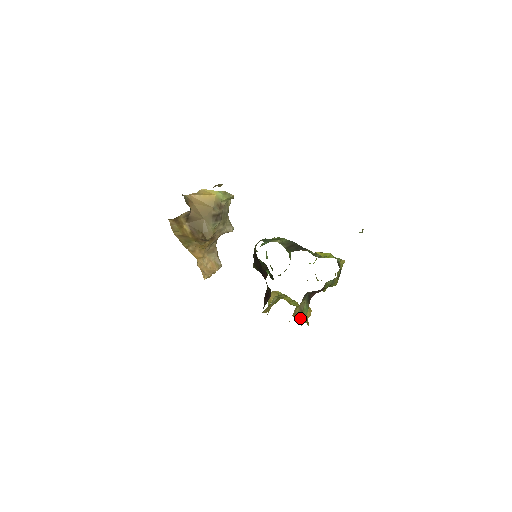
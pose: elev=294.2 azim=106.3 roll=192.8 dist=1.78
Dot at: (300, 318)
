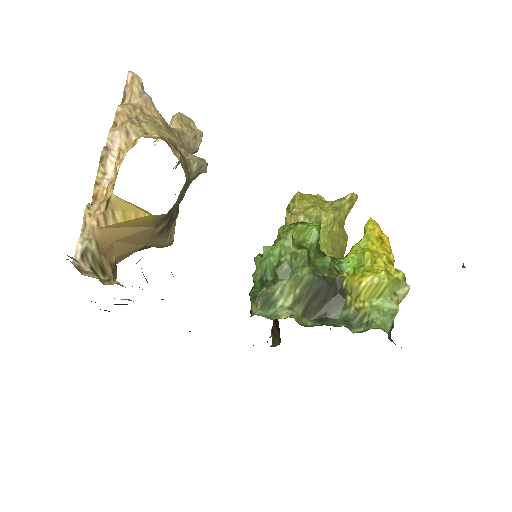
Dot at: occluded
